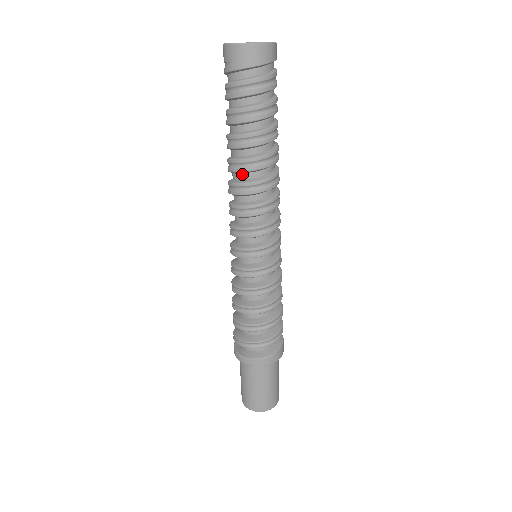
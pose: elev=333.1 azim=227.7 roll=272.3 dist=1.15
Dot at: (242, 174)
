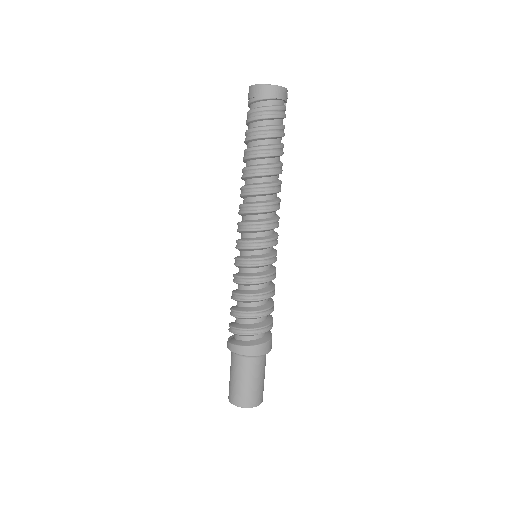
Dot at: (245, 181)
